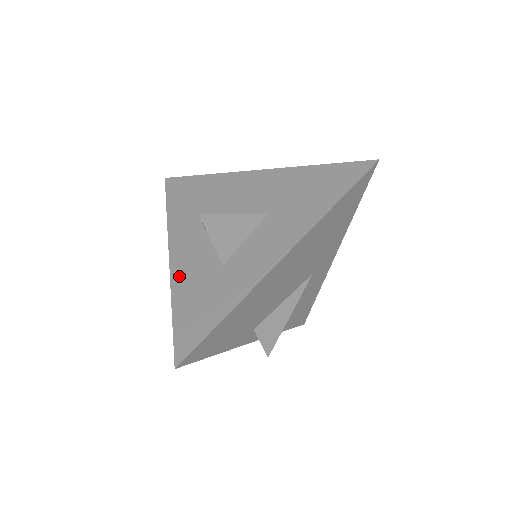
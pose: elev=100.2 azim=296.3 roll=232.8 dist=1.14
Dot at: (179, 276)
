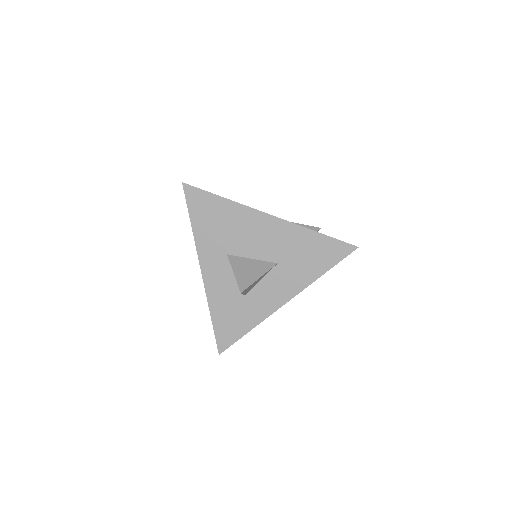
Dot at: (213, 293)
